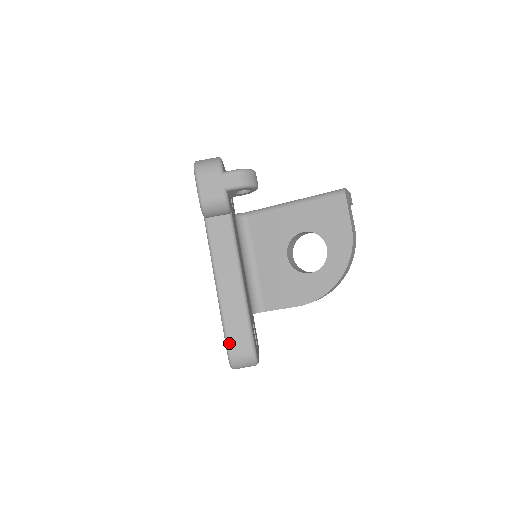
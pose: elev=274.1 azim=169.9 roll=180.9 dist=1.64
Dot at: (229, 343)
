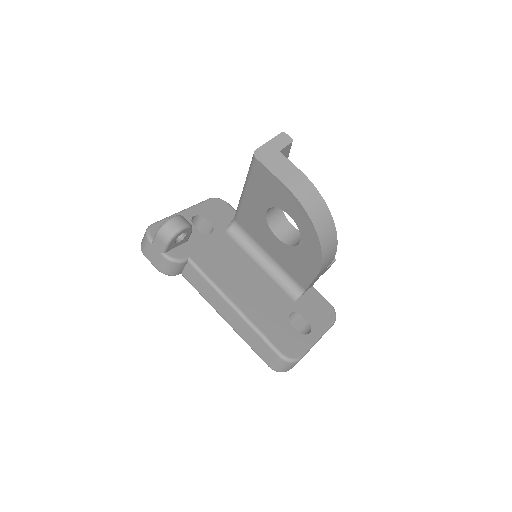
Dot at: (262, 358)
